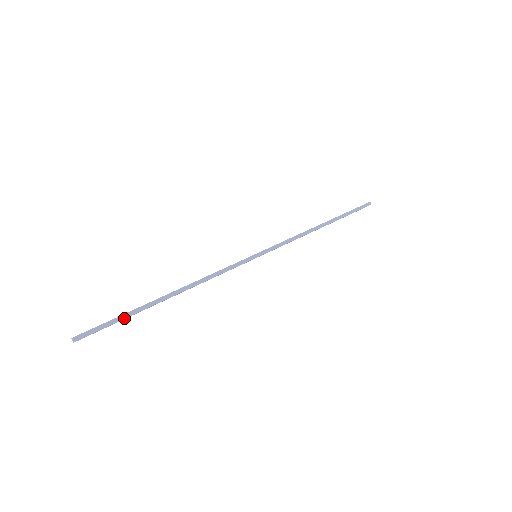
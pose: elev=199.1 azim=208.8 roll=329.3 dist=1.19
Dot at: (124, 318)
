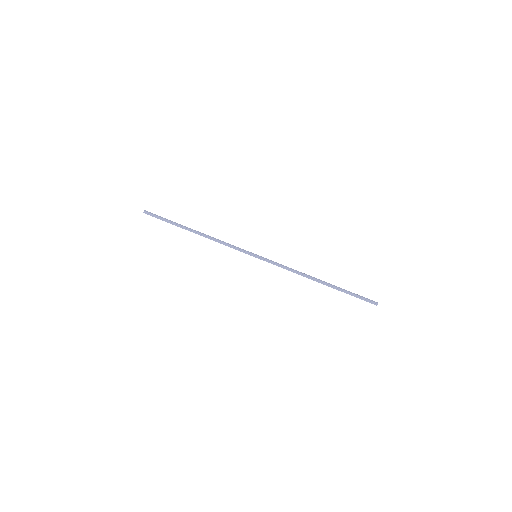
Dot at: (168, 222)
